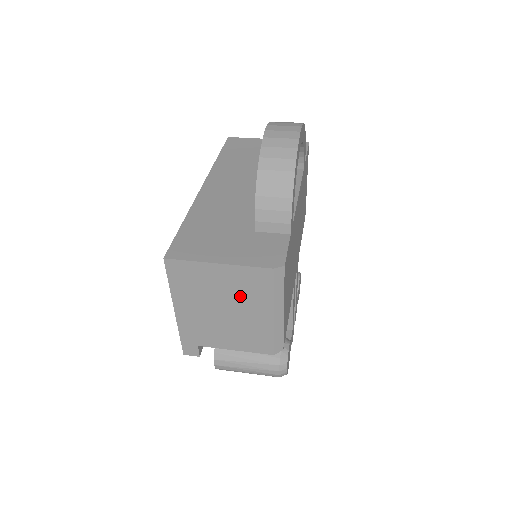
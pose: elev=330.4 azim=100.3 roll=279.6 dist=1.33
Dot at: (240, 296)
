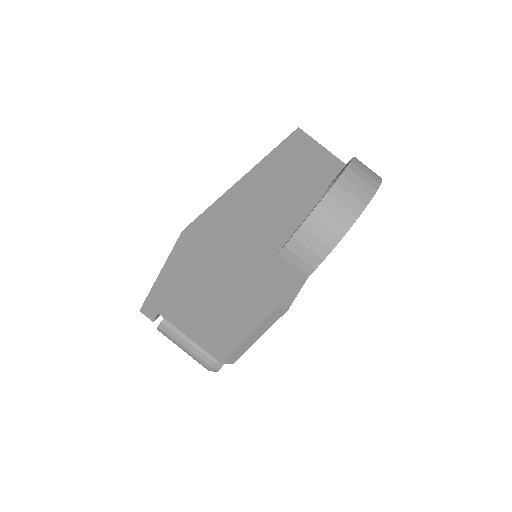
Dot at: (229, 305)
